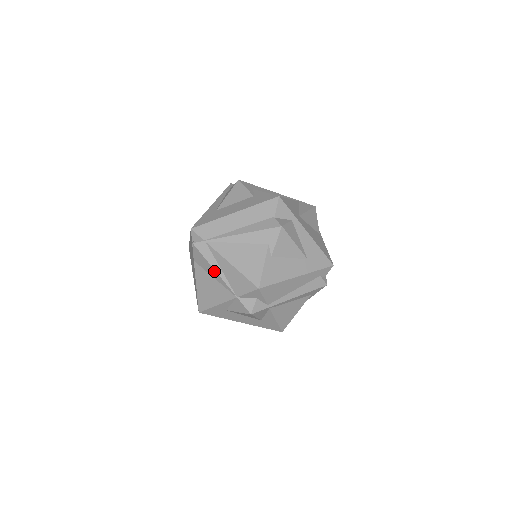
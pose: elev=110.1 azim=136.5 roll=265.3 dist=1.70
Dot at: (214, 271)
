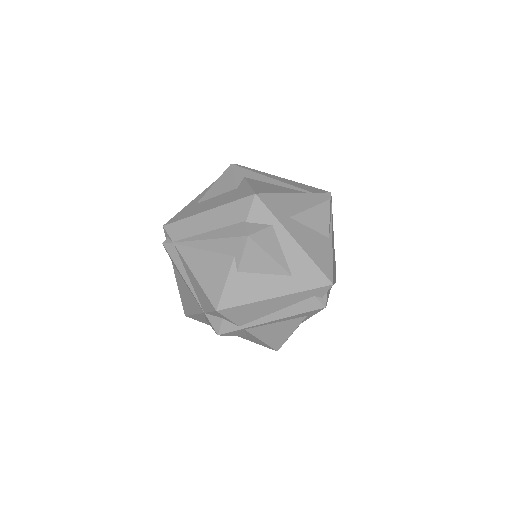
Dot at: (183, 278)
